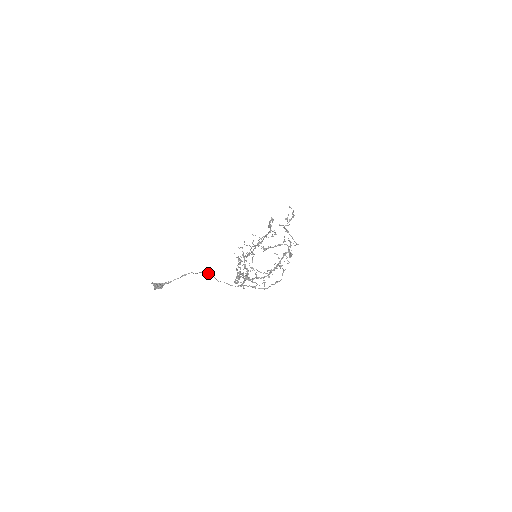
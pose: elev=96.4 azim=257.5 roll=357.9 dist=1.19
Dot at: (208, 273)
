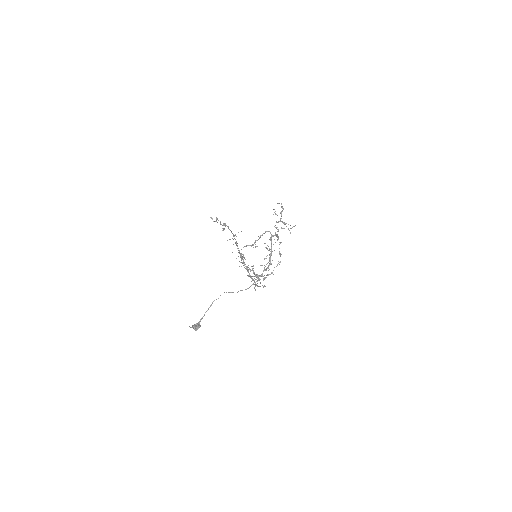
Dot at: occluded
